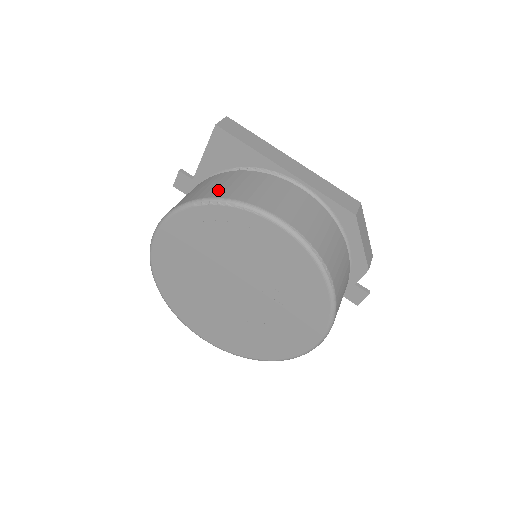
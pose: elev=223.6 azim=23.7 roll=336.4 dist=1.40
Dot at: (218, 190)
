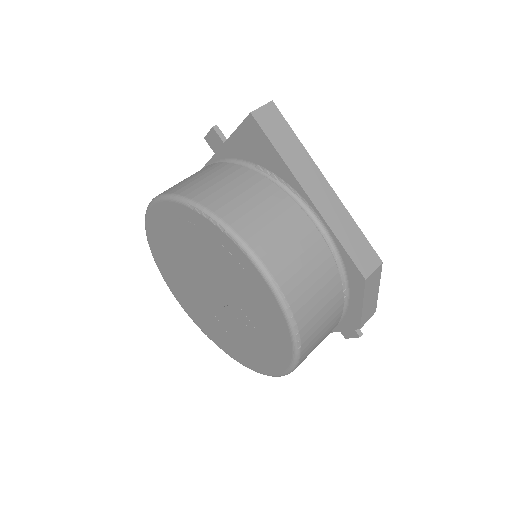
Dot at: (219, 198)
